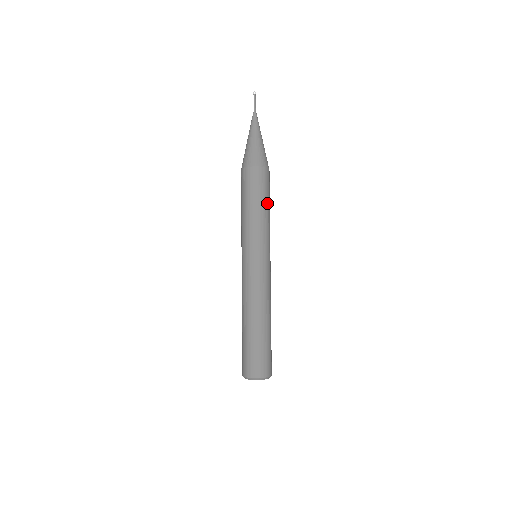
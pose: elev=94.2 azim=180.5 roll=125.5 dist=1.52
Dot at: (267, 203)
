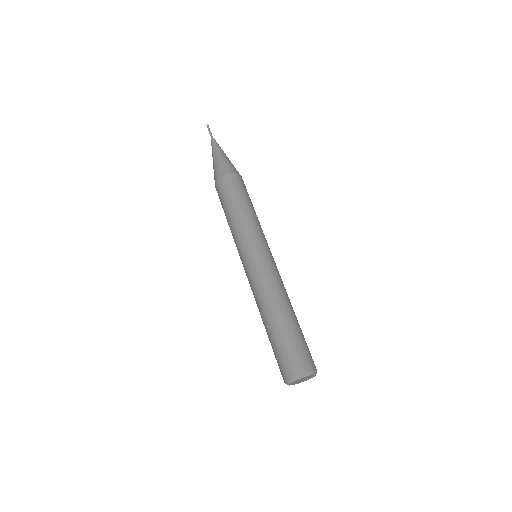
Dot at: (240, 203)
